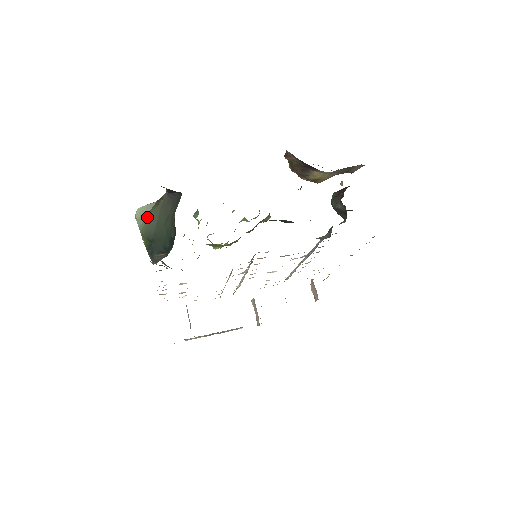
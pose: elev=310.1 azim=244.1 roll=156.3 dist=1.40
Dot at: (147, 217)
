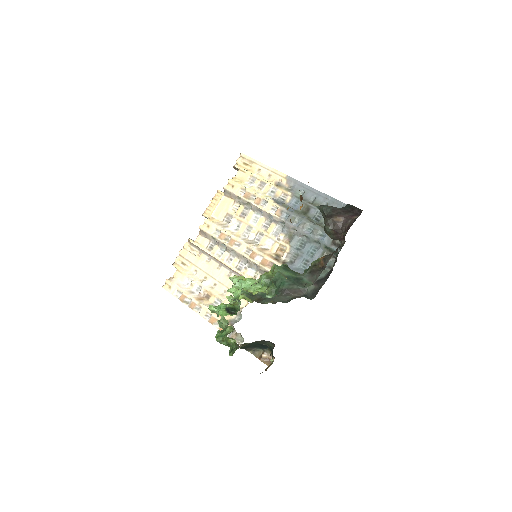
Dot at: occluded
